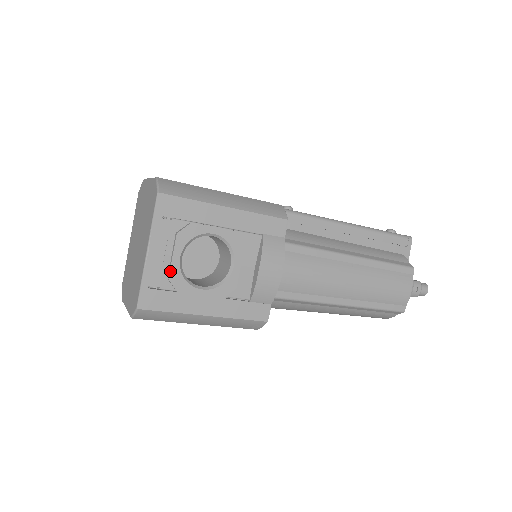
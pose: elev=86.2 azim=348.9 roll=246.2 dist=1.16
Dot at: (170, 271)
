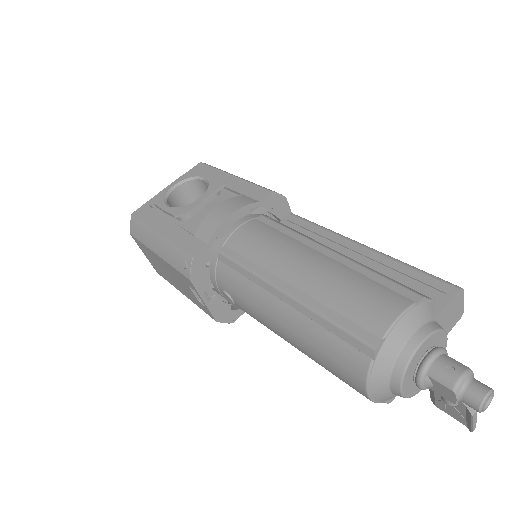
Dot at: (162, 191)
